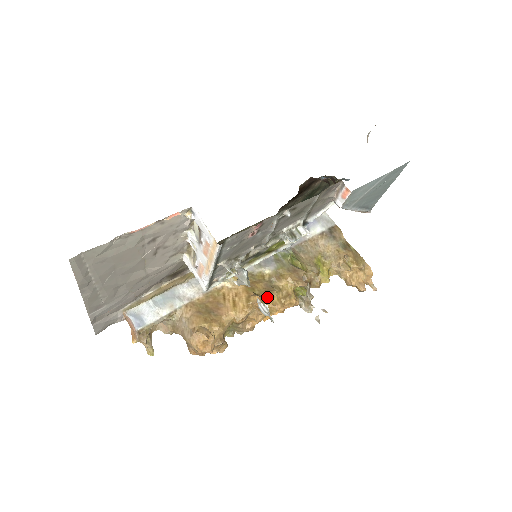
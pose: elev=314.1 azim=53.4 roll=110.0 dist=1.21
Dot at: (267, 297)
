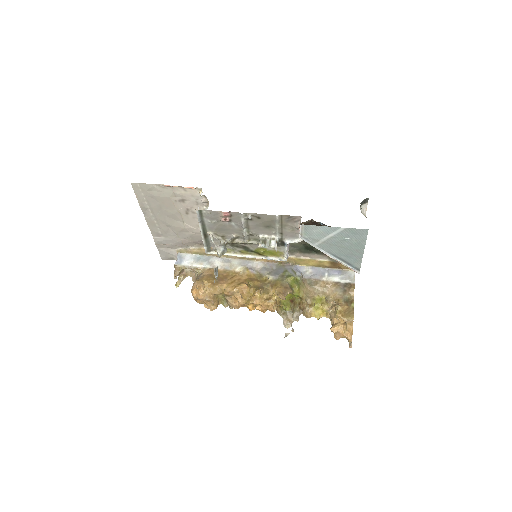
Dot at: (254, 291)
